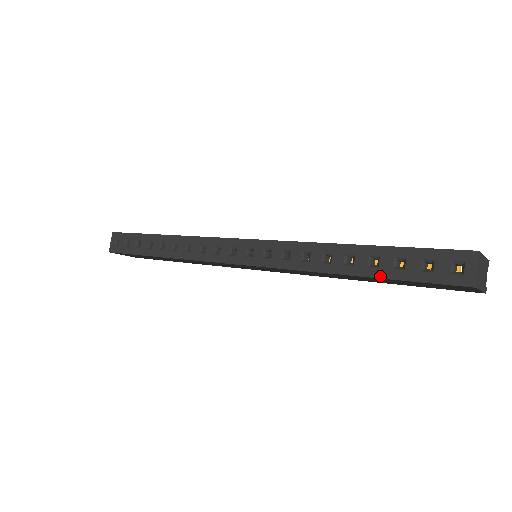
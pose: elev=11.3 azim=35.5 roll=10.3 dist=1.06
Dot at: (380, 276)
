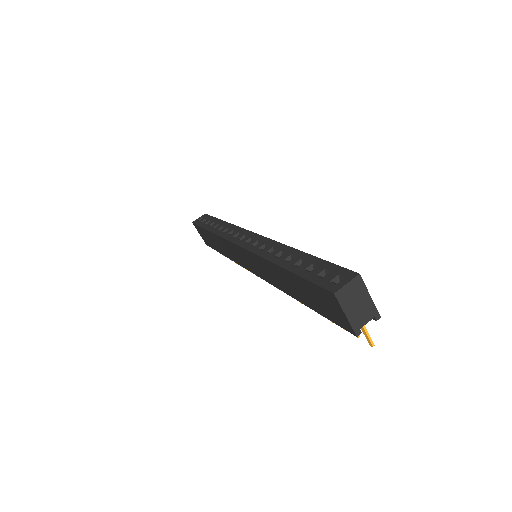
Dot at: (294, 271)
